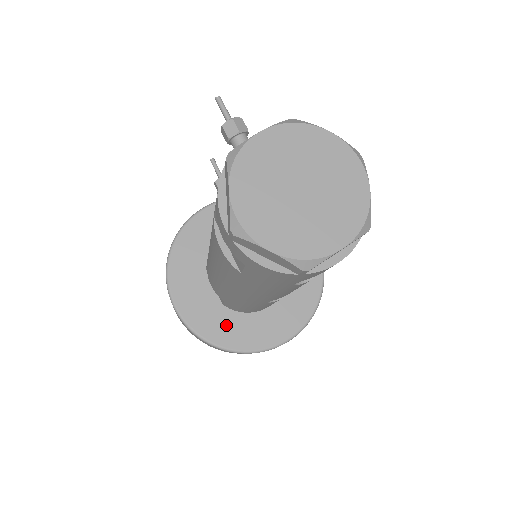
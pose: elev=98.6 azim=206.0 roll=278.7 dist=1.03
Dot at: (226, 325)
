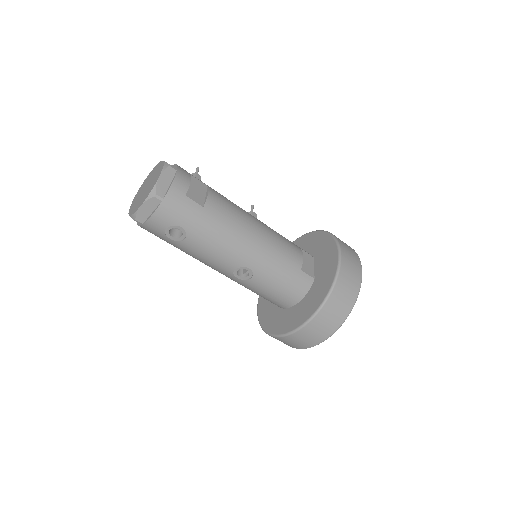
Dot at: (273, 317)
